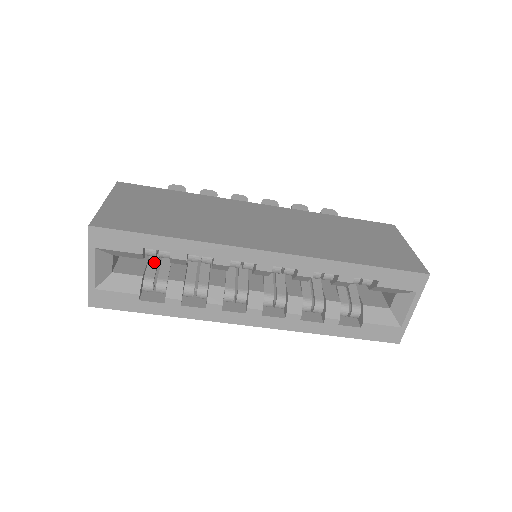
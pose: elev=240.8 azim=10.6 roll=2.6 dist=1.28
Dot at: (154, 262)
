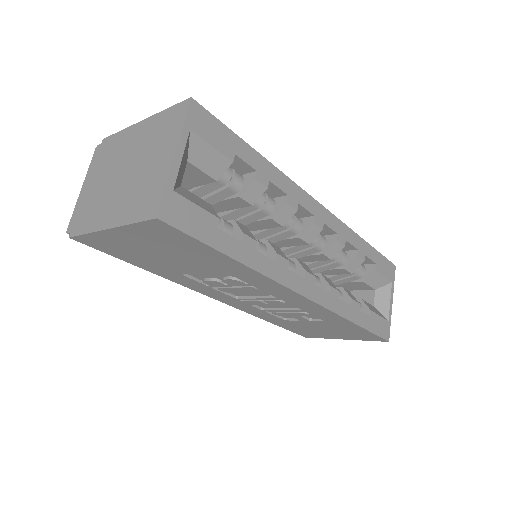
Dot at: occluded
